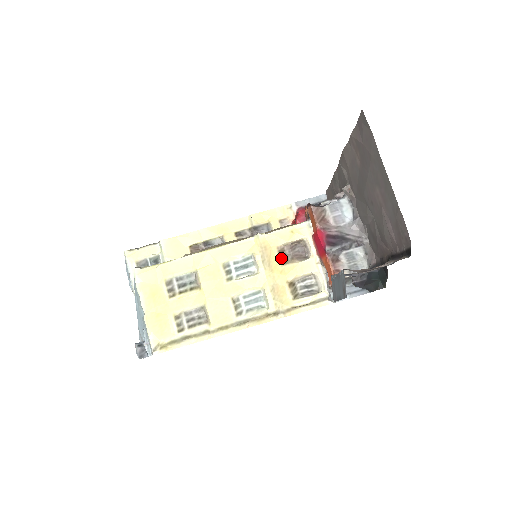
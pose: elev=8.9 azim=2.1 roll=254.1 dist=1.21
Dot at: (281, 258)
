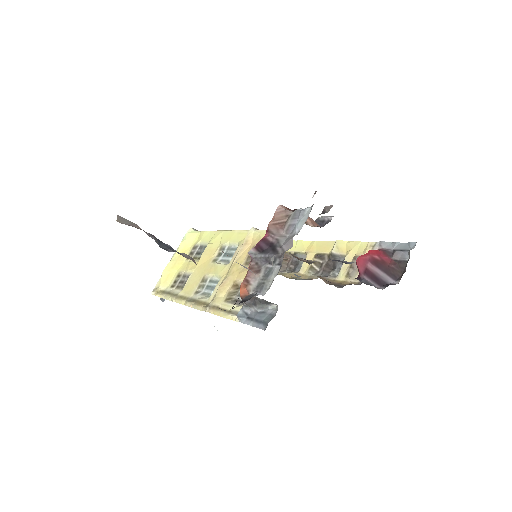
Dot at: (248, 257)
